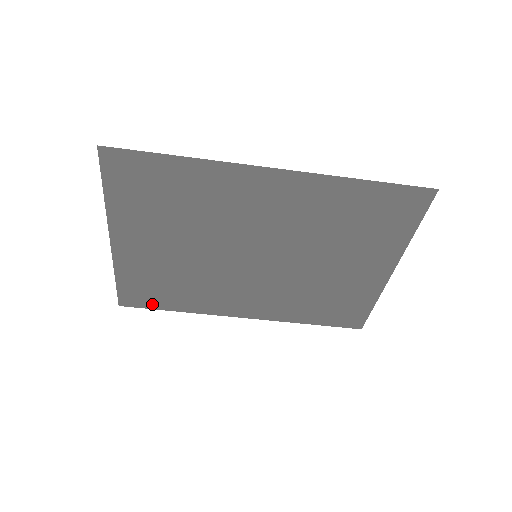
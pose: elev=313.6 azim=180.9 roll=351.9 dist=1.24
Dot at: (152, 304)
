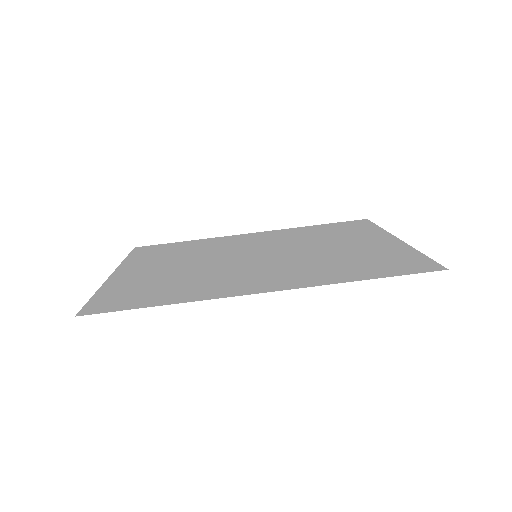
Dot at: (164, 245)
